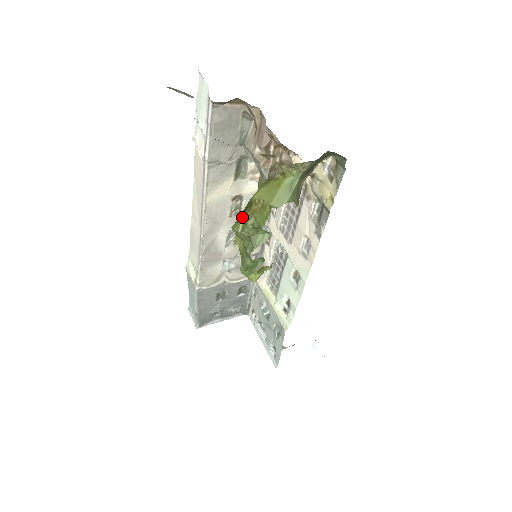
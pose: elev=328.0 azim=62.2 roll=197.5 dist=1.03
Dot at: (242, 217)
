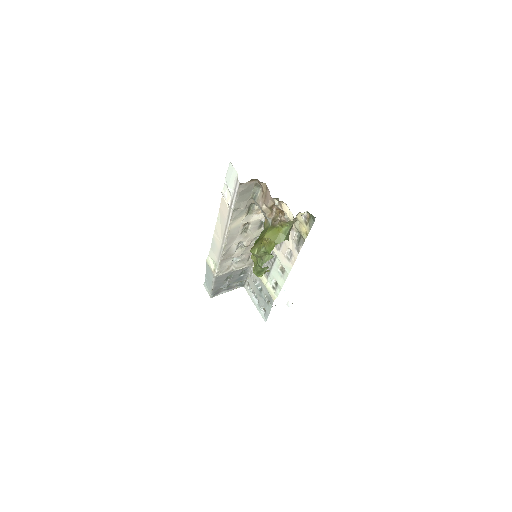
Dot at: (256, 245)
